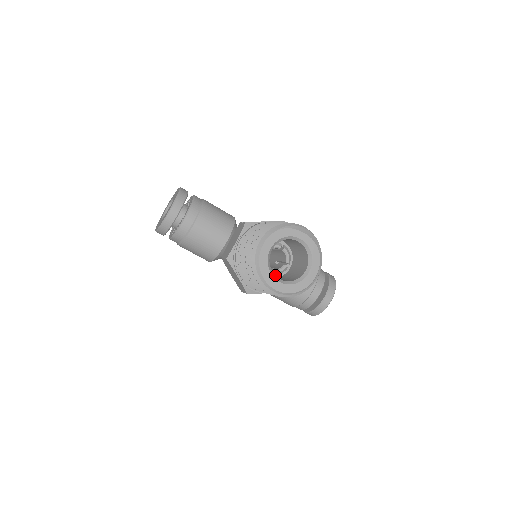
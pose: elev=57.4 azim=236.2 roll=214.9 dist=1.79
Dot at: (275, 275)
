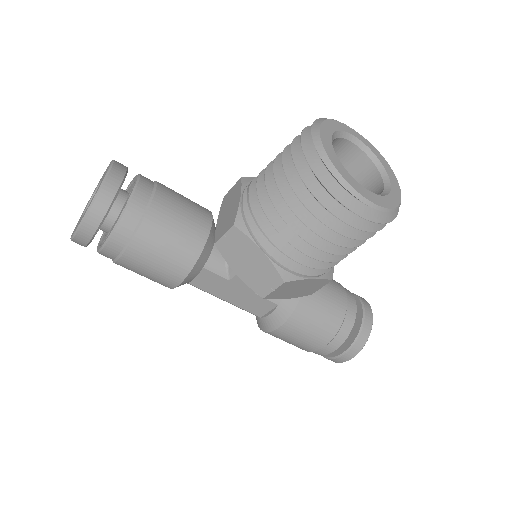
Dot at: occluded
